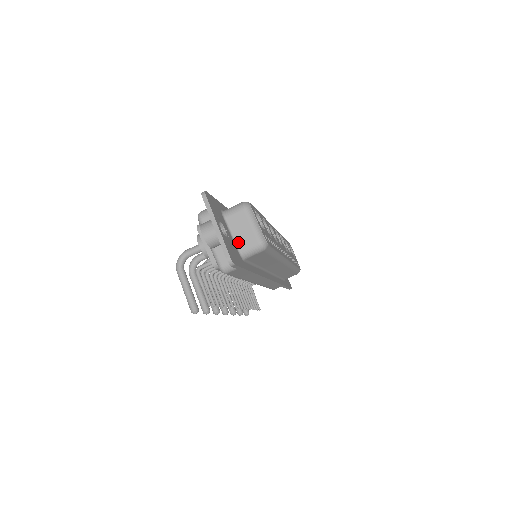
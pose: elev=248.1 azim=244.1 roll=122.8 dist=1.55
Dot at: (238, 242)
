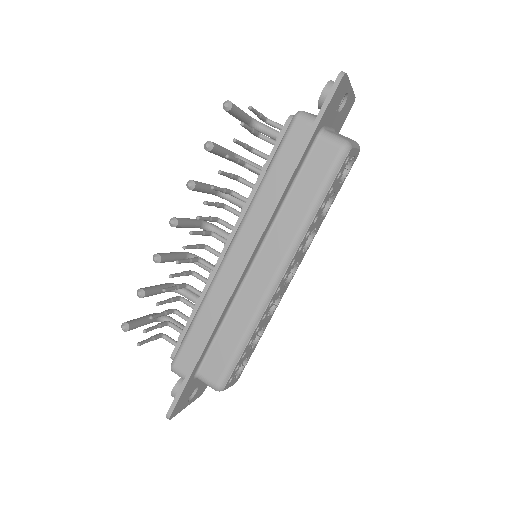
Dot at: (330, 131)
